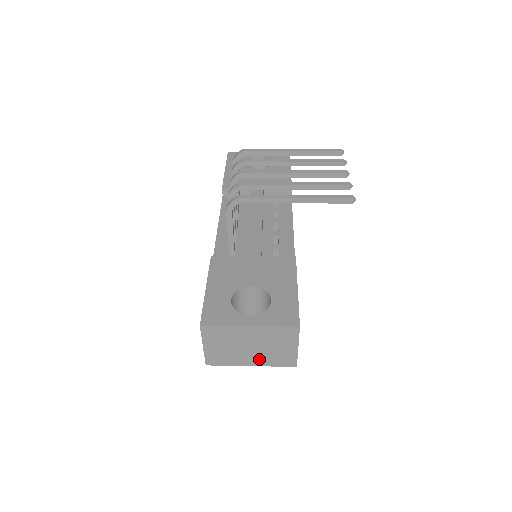
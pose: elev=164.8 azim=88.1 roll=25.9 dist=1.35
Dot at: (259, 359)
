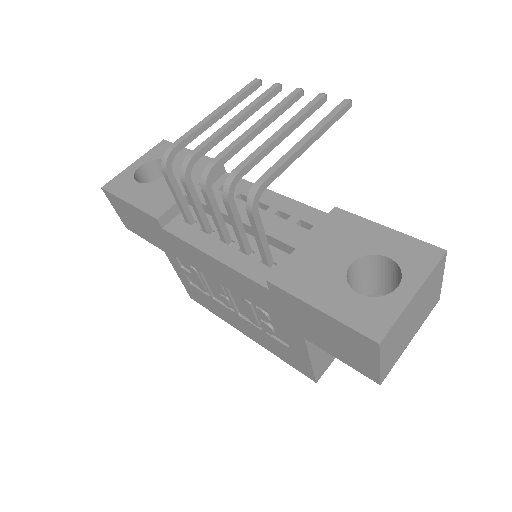
Dot at: (417, 325)
